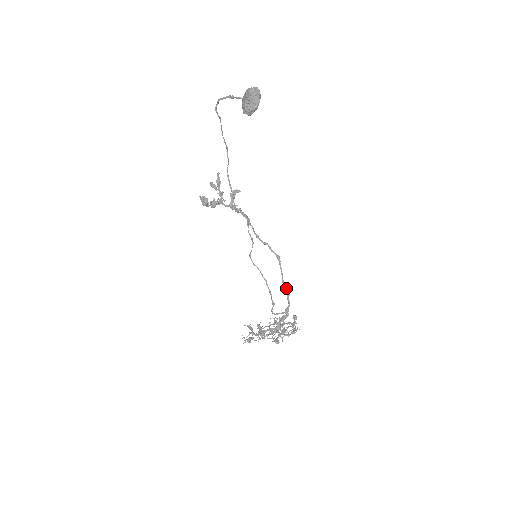
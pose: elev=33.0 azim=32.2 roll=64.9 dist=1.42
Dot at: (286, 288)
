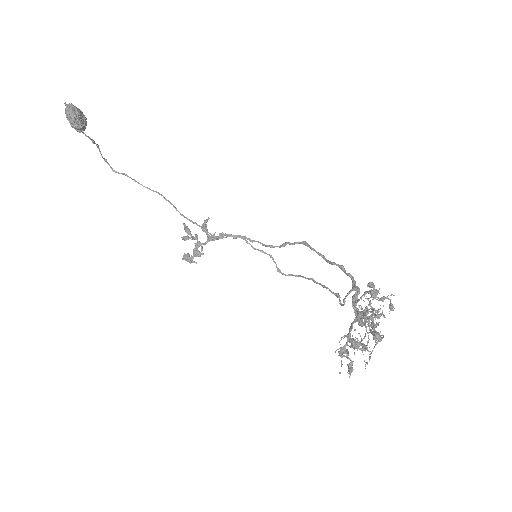
Dot at: (333, 263)
